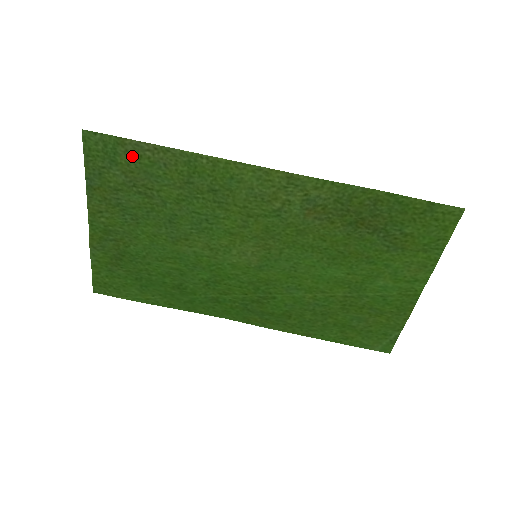
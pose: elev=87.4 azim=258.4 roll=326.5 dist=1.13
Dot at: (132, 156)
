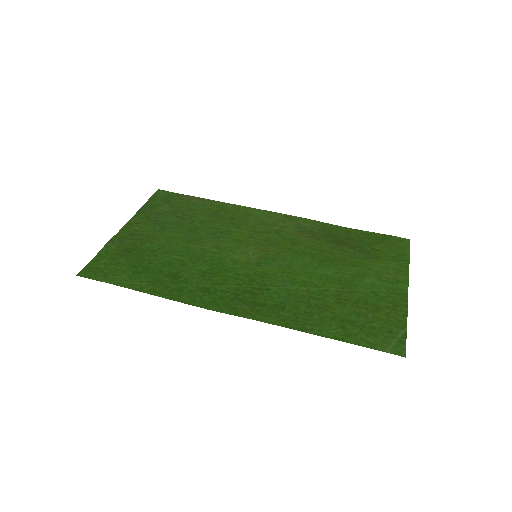
Dot at: (183, 201)
